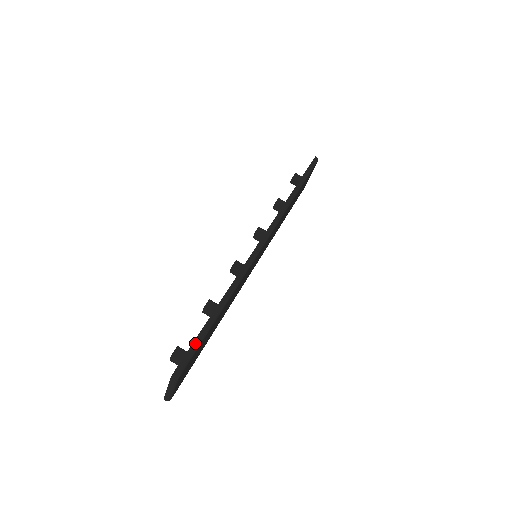
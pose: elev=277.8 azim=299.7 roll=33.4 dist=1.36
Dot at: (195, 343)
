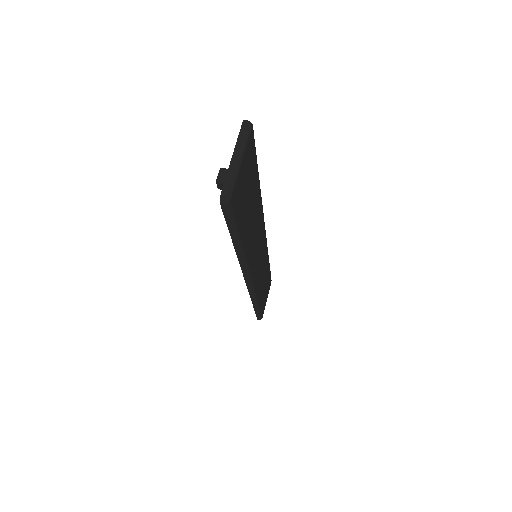
Dot at: occluded
